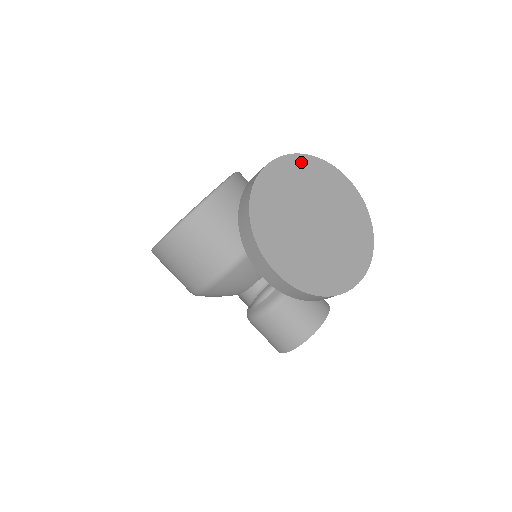
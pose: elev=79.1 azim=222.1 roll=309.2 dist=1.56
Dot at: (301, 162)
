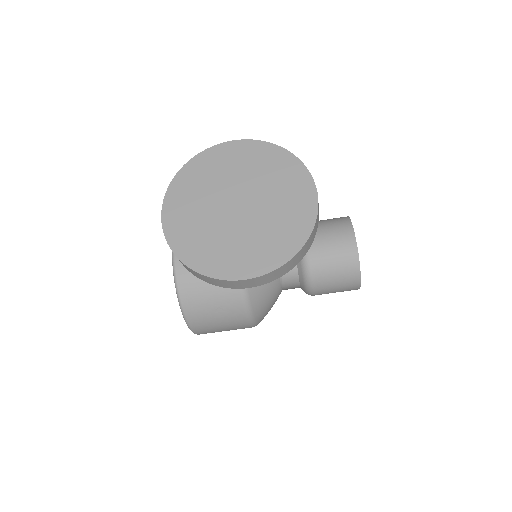
Dot at: (182, 180)
